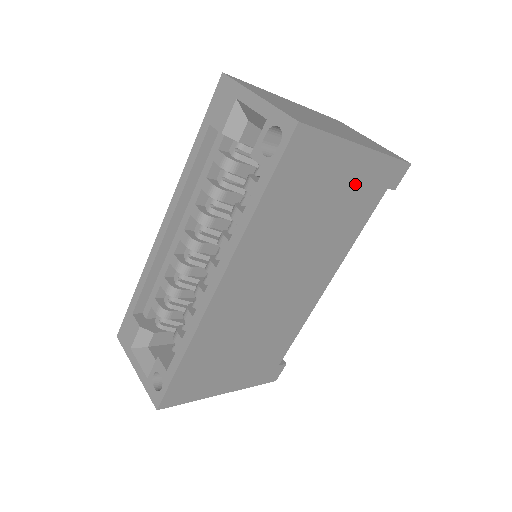
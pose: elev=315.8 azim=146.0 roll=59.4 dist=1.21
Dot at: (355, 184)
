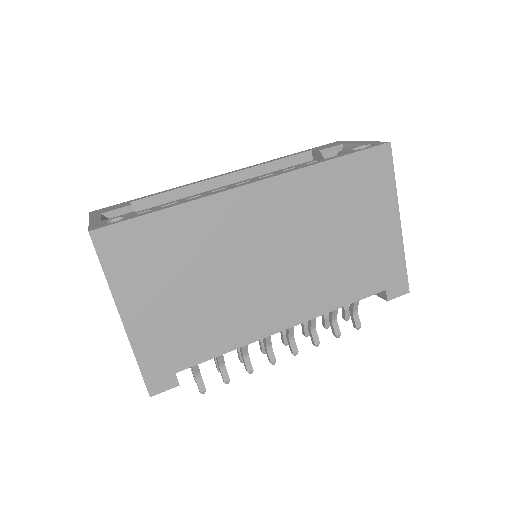
Dot at: (376, 246)
